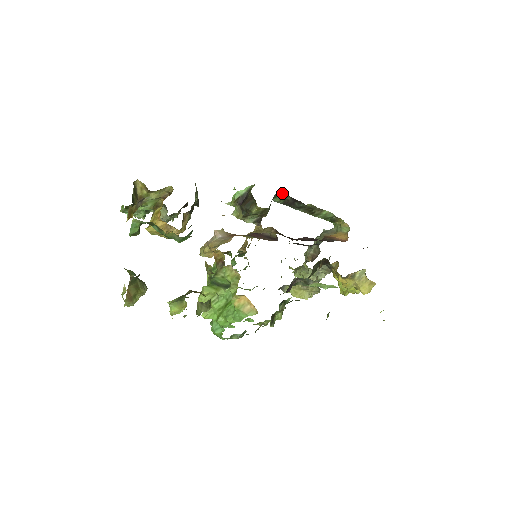
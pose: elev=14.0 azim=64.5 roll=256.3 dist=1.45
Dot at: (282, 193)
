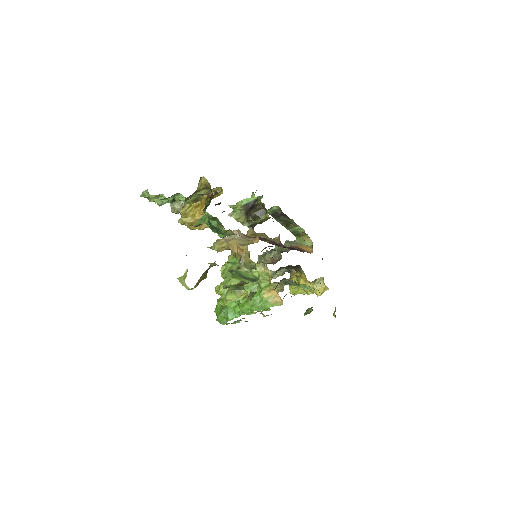
Dot at: (278, 207)
